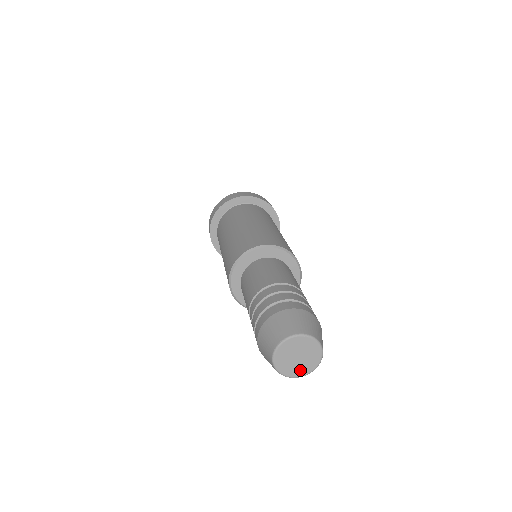
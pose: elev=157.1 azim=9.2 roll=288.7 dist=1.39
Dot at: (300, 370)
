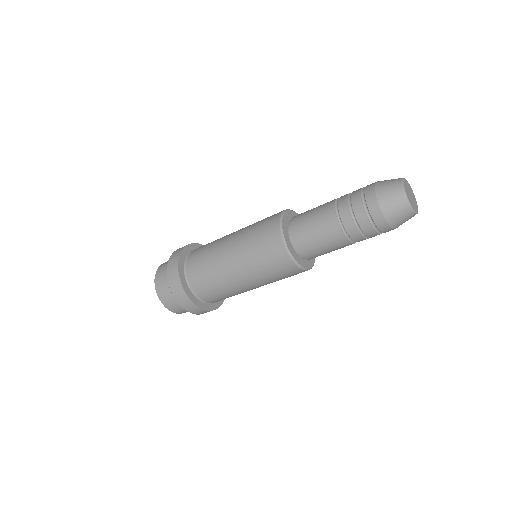
Dot at: (413, 206)
